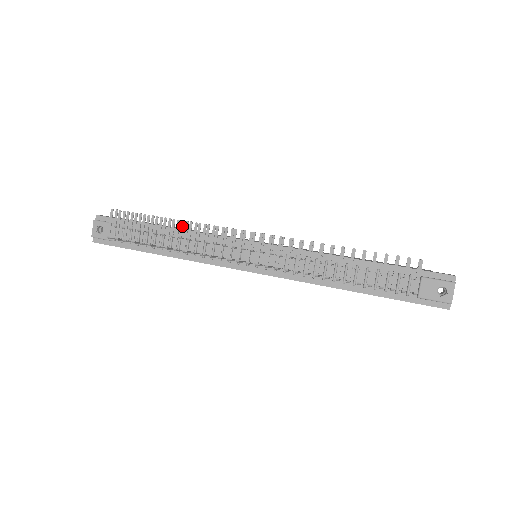
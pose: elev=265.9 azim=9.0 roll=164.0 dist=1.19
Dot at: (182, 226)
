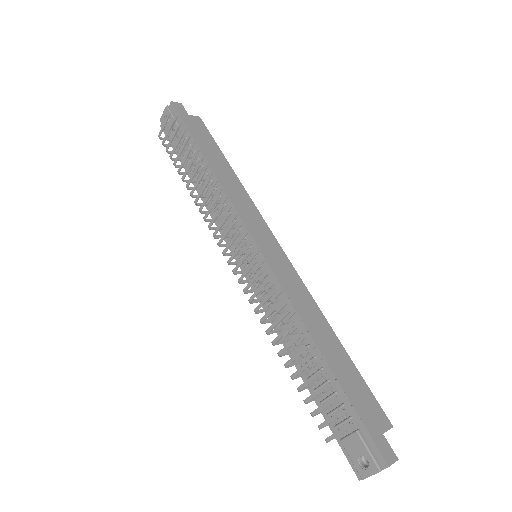
Dot at: (209, 177)
